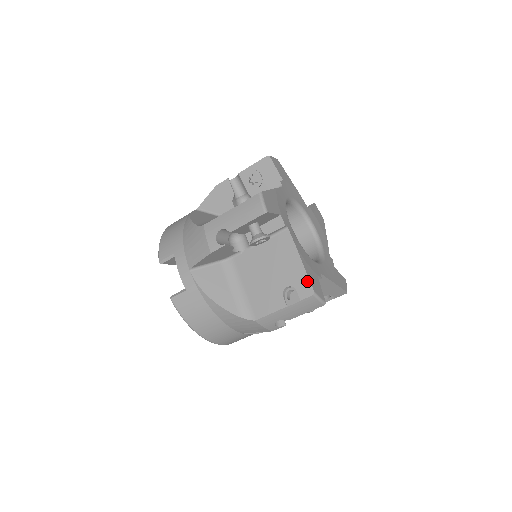
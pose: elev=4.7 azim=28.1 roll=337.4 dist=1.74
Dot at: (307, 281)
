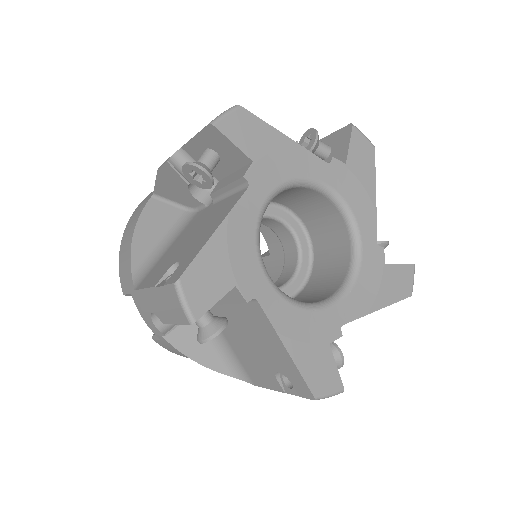
Dot at: (301, 381)
